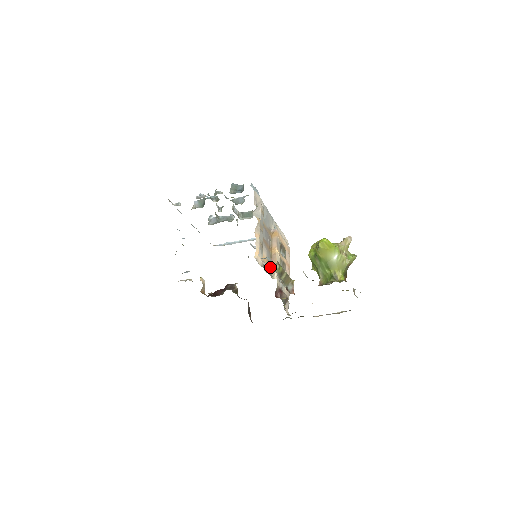
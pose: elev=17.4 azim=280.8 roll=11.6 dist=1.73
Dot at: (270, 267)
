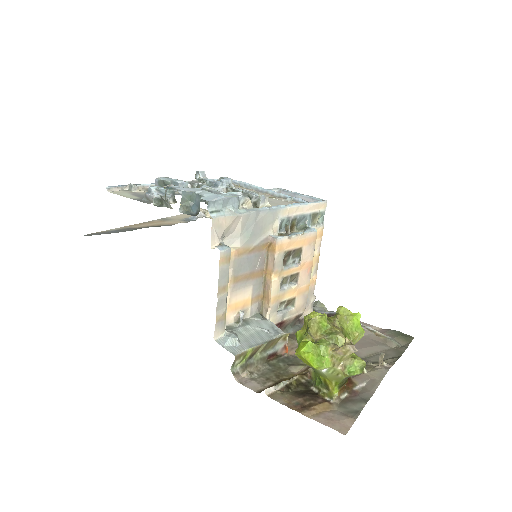
Dot at: (261, 300)
